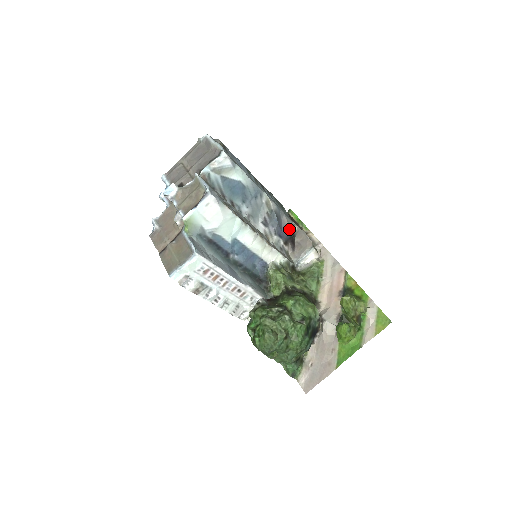
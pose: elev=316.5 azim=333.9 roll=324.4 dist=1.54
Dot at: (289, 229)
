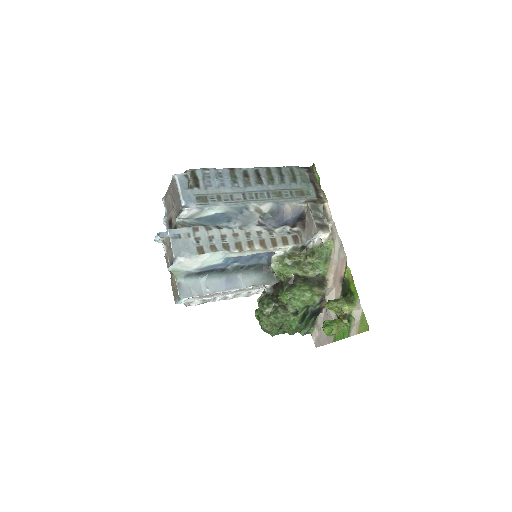
Dot at: (294, 214)
